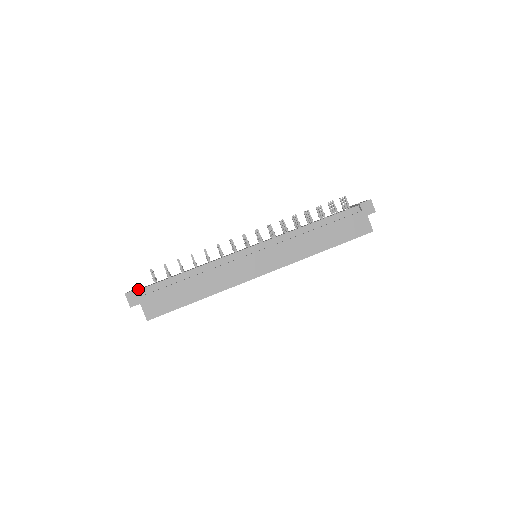
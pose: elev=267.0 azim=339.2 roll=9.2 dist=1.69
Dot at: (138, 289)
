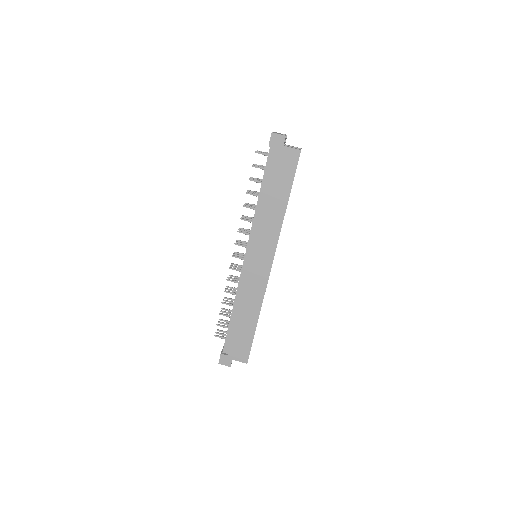
Dot at: (221, 354)
